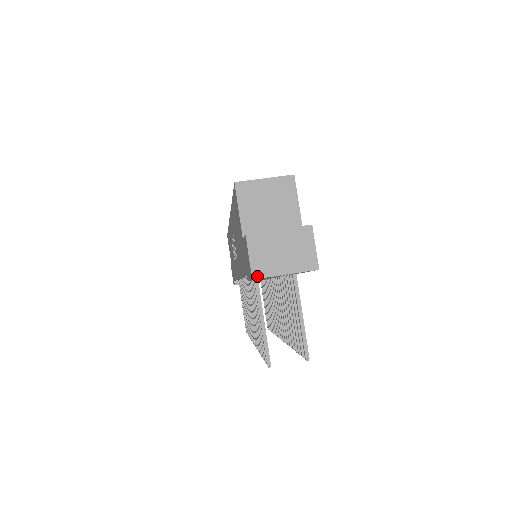
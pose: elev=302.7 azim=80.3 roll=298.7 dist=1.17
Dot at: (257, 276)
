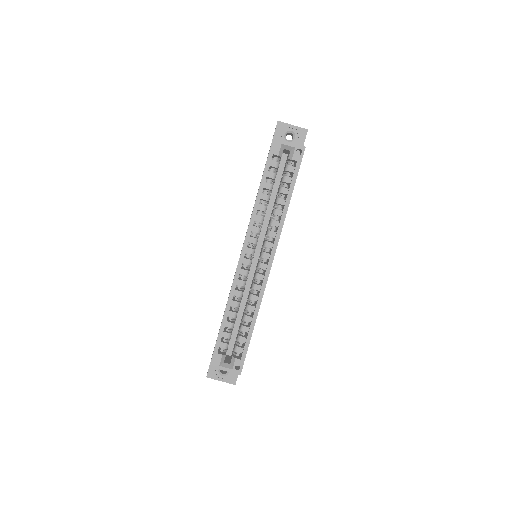
Dot at: occluded
